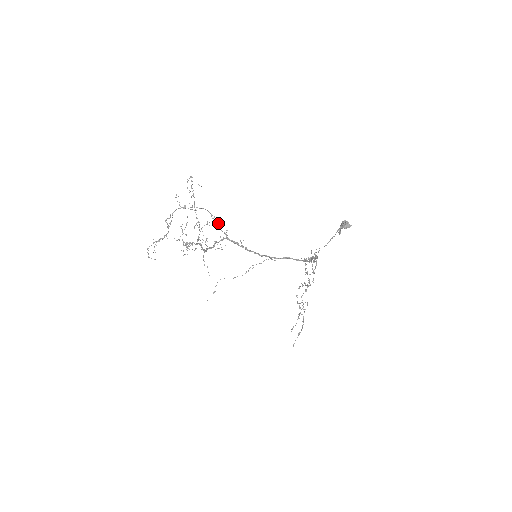
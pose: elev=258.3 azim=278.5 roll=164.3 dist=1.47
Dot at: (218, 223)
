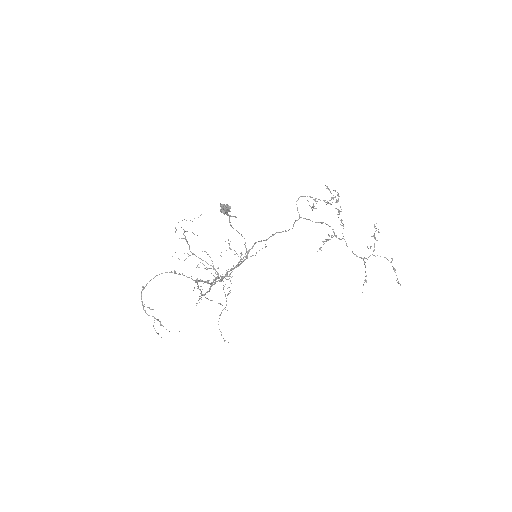
Dot at: (180, 274)
